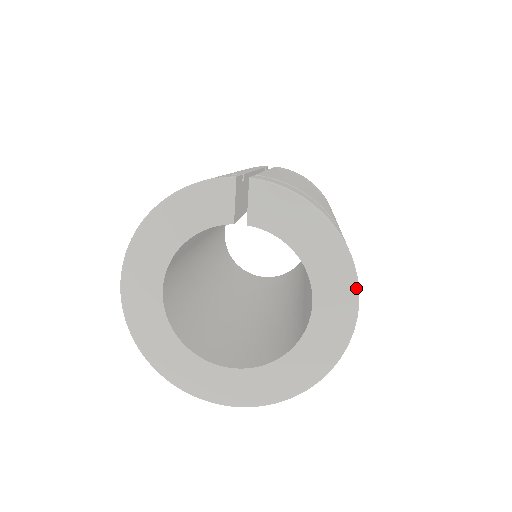
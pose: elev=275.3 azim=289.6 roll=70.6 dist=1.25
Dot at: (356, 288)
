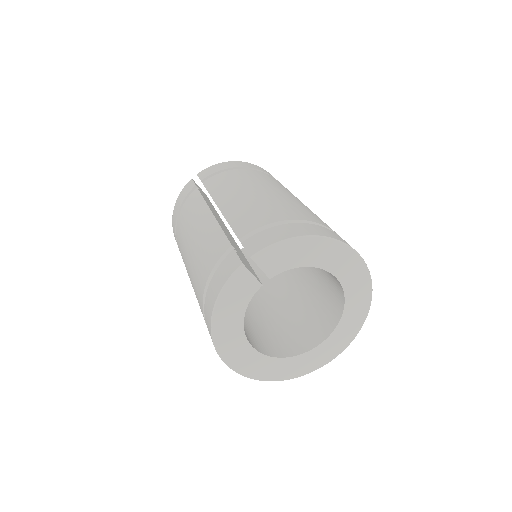
Dot at: (354, 252)
